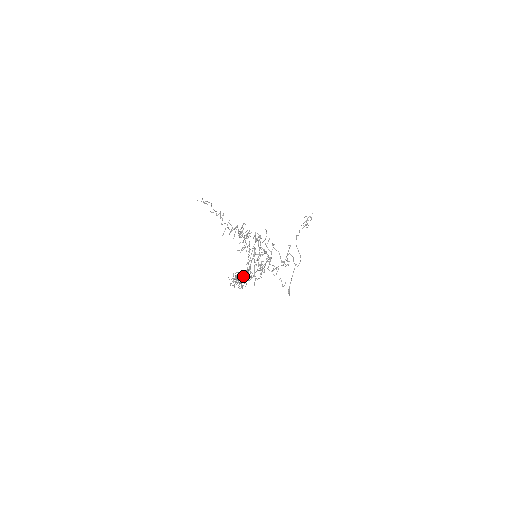
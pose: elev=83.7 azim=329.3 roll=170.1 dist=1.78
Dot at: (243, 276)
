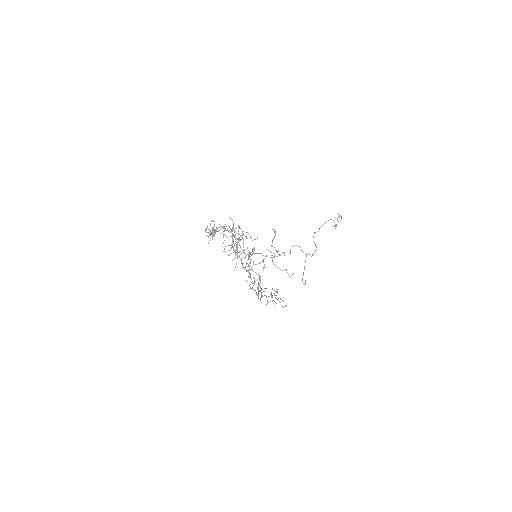
Dot at: occluded
